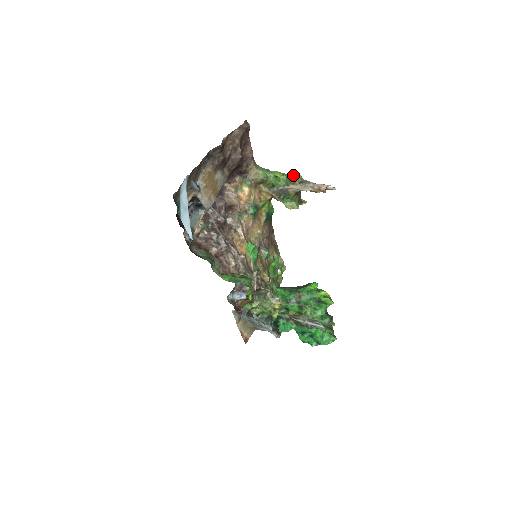
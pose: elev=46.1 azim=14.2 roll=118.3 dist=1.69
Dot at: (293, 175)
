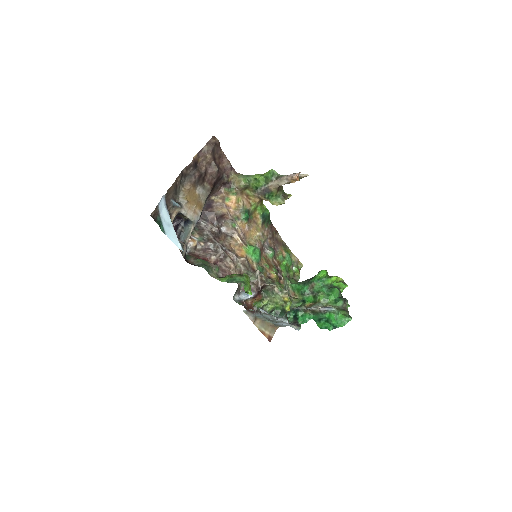
Dot at: (269, 173)
